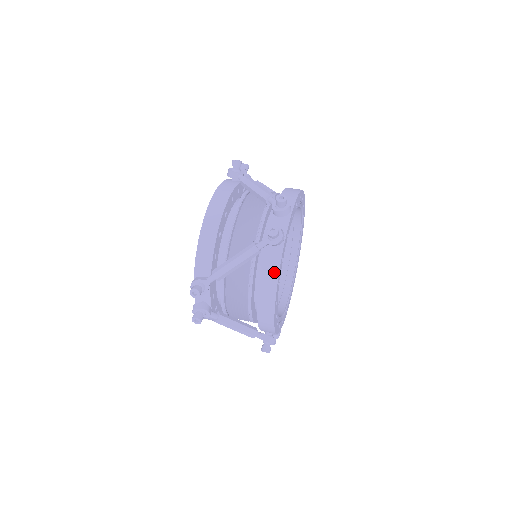
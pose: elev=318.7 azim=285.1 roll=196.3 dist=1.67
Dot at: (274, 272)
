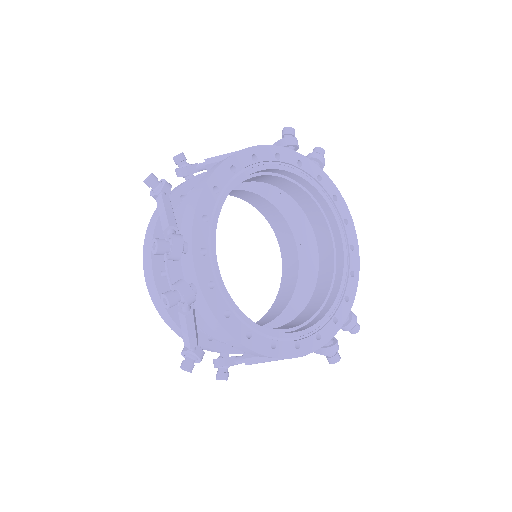
Dot at: occluded
